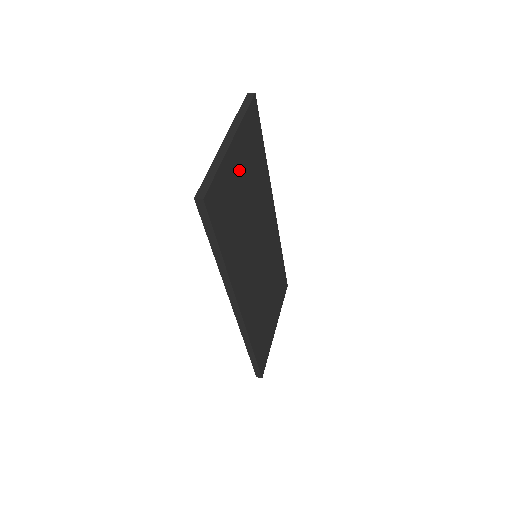
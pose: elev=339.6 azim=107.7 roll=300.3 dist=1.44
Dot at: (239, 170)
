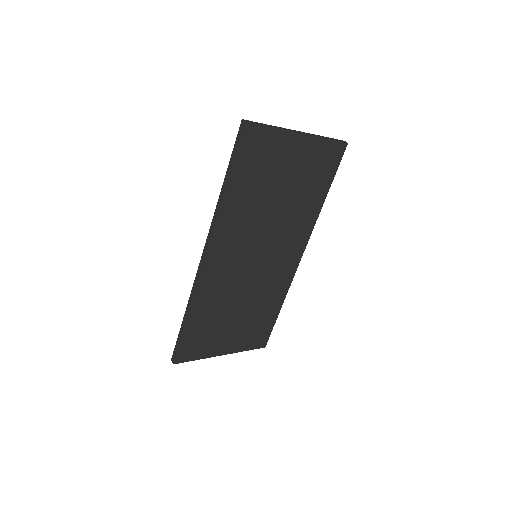
Dot at: (292, 162)
